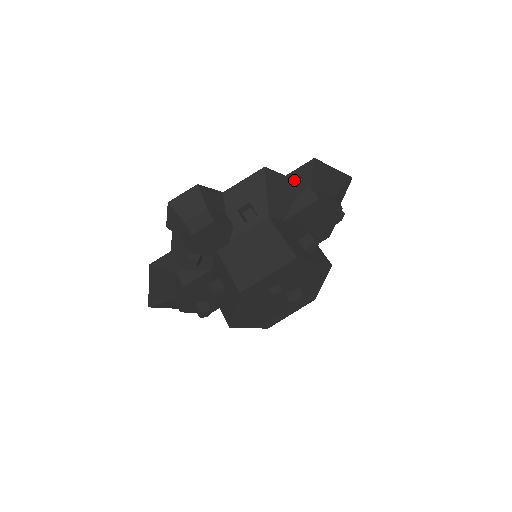
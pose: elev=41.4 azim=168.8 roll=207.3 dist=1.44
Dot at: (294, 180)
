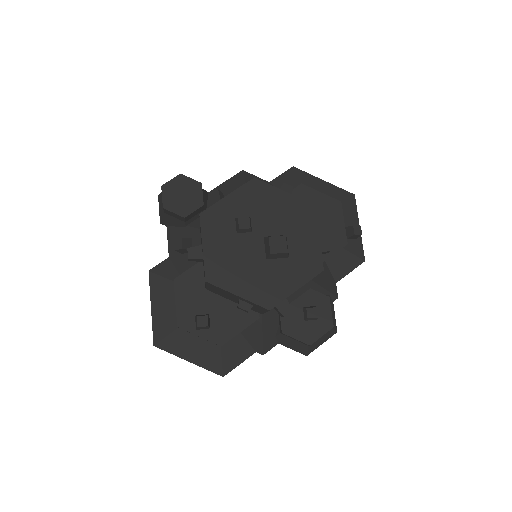
Dot at: (279, 185)
